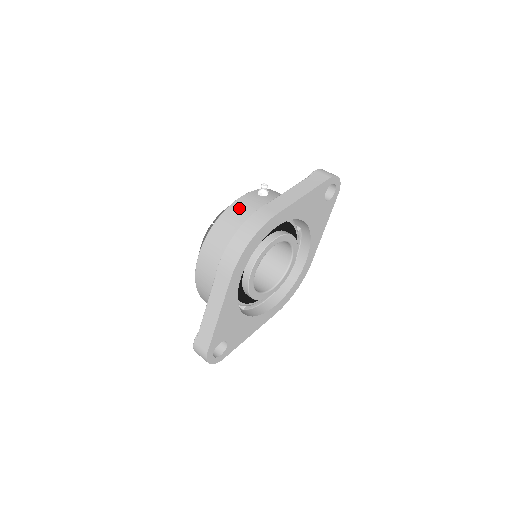
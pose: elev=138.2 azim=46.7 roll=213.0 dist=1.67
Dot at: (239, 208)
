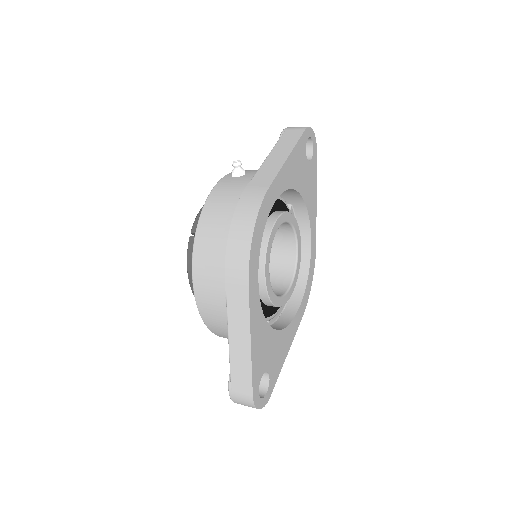
Dot at: (219, 199)
